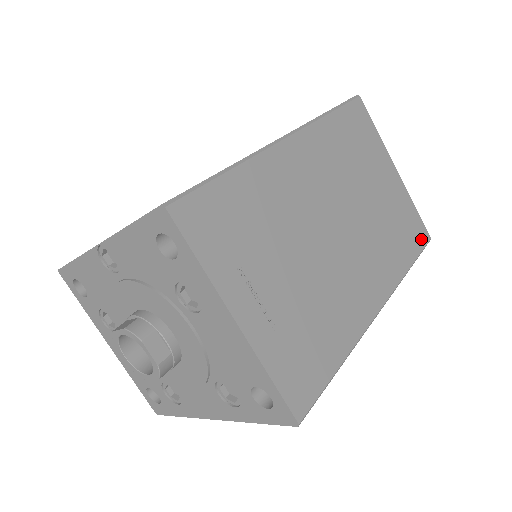
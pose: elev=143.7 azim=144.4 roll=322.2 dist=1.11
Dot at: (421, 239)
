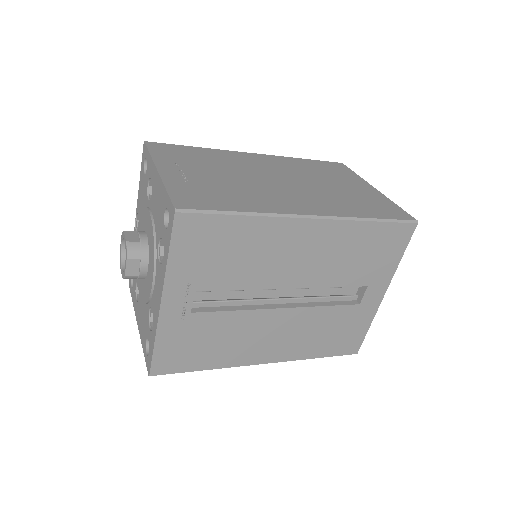
Dot at: (399, 216)
